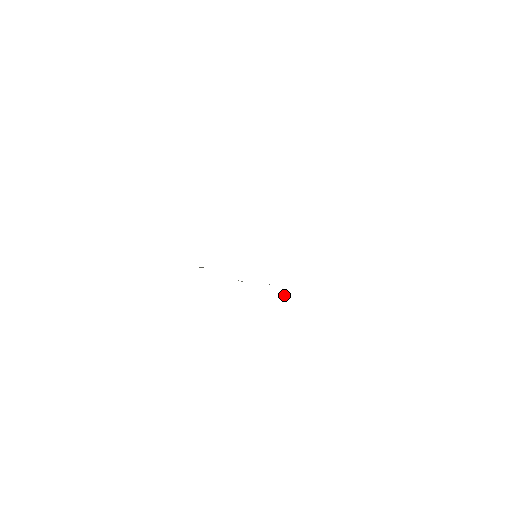
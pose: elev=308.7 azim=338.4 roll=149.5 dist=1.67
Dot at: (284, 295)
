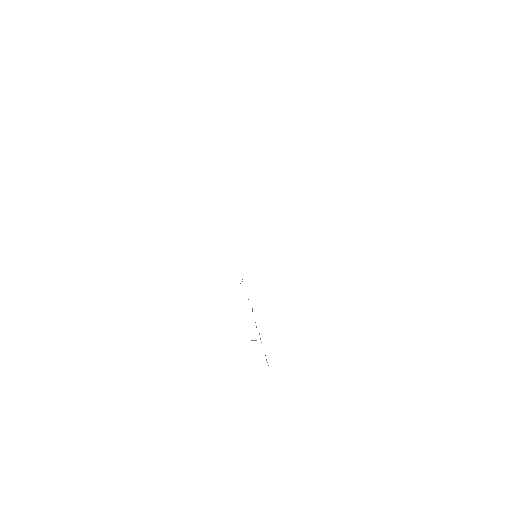
Dot at: occluded
